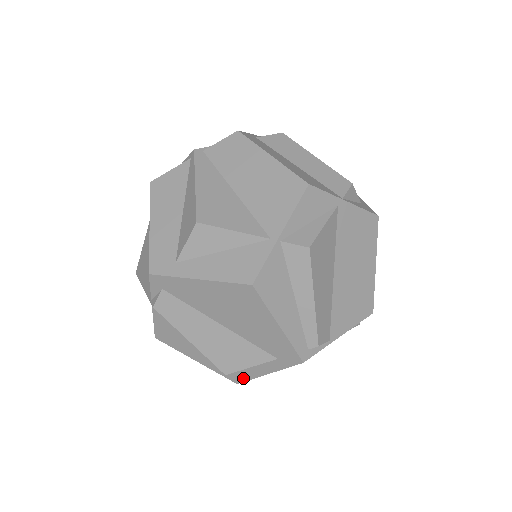
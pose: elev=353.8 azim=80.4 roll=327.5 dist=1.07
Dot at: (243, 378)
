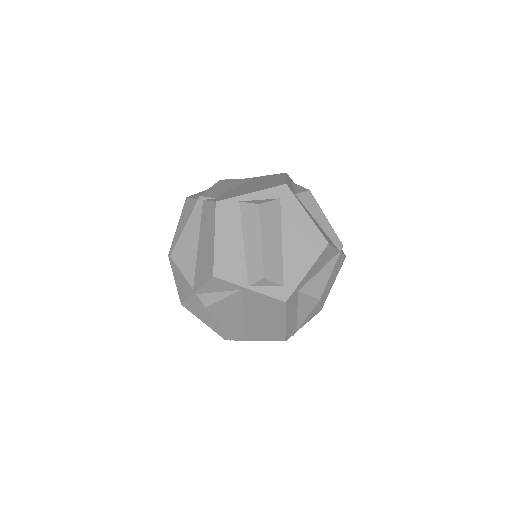
Dot at: occluded
